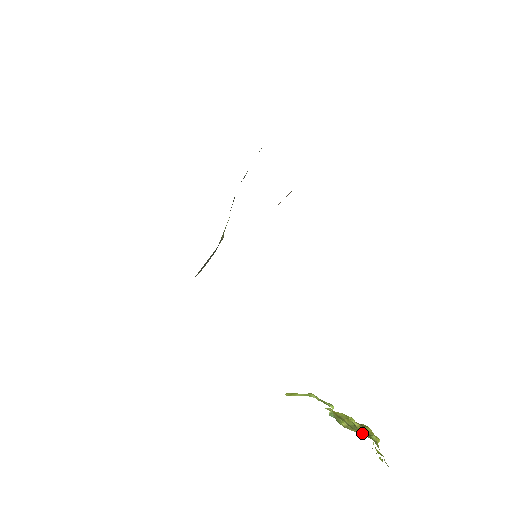
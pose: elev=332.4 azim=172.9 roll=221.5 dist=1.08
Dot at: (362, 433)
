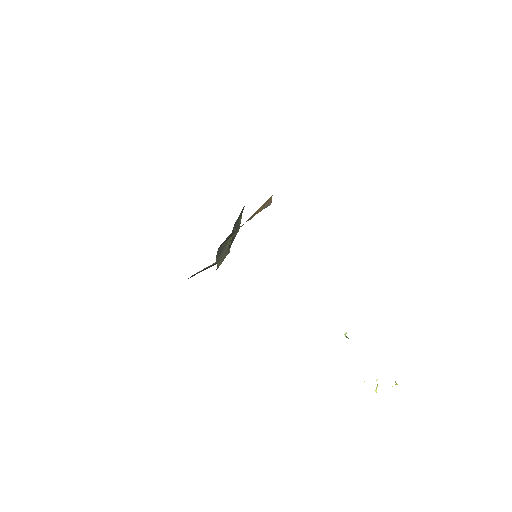
Dot at: occluded
